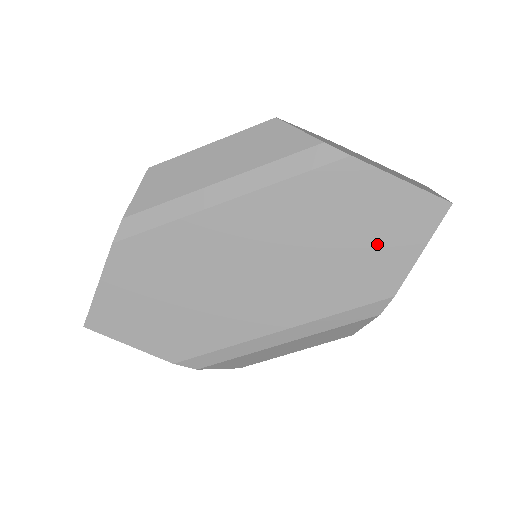
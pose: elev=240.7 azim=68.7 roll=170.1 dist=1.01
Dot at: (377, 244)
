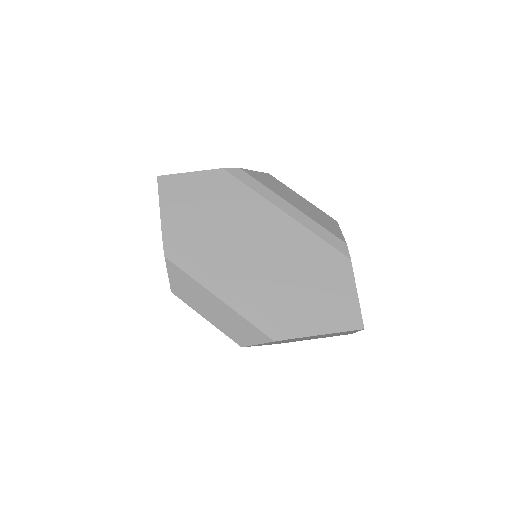
Dot at: (316, 306)
